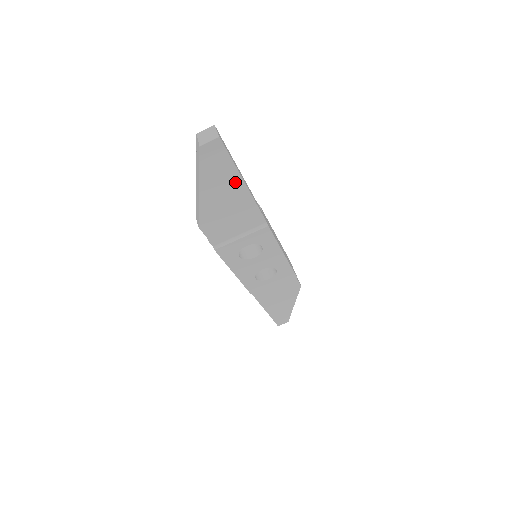
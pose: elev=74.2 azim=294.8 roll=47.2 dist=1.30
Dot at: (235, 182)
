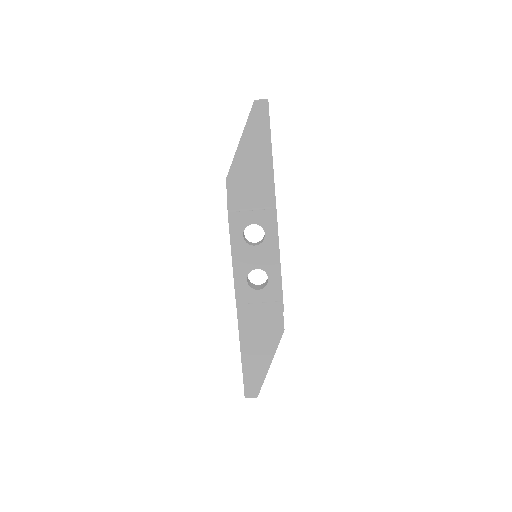
Dot at: (266, 147)
